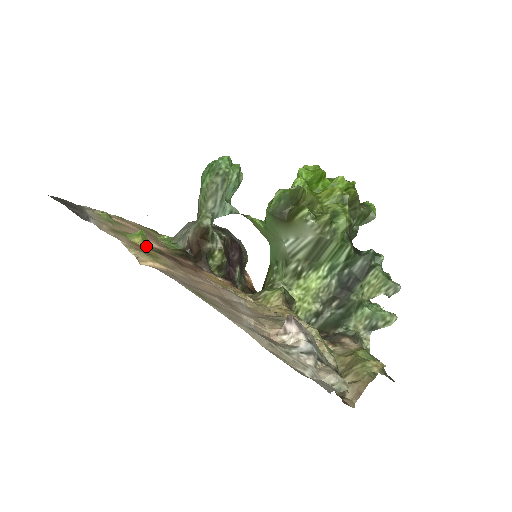
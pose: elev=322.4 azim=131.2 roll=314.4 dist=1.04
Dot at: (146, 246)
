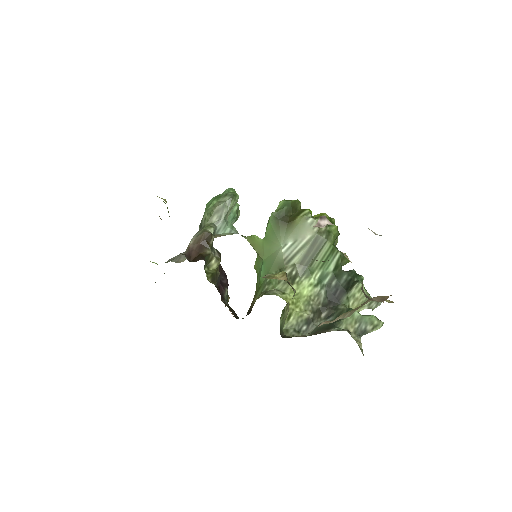
Dot at: occluded
